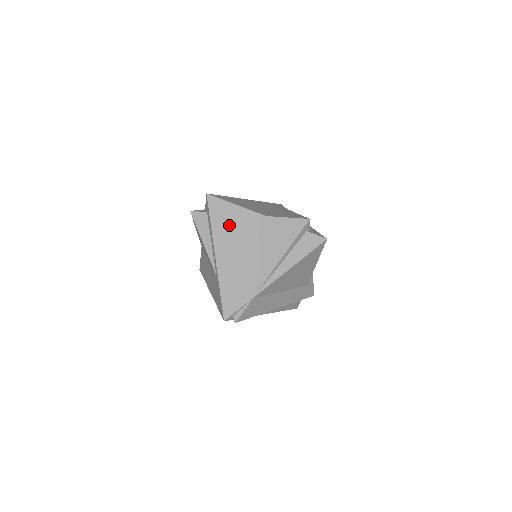
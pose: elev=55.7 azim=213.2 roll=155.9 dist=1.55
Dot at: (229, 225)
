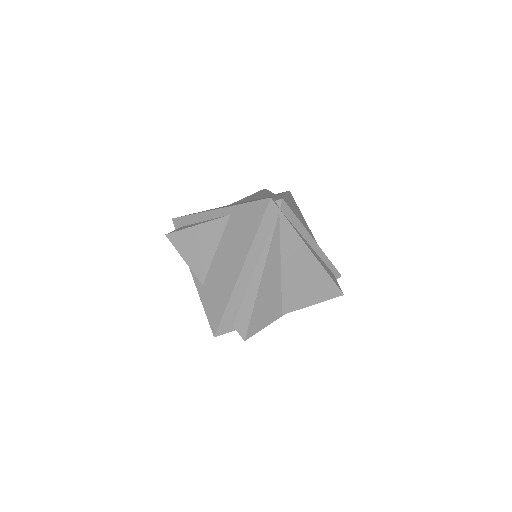
Dot at: occluded
